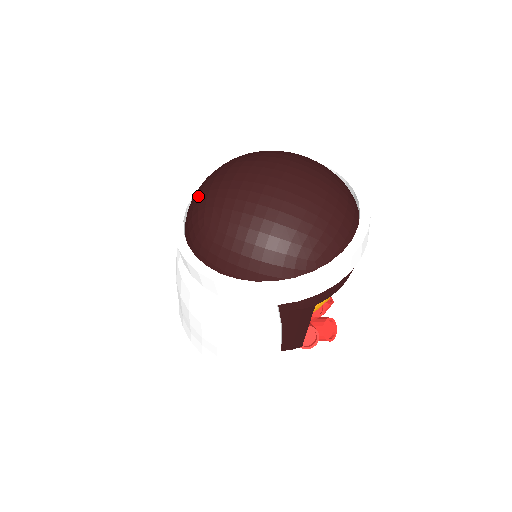
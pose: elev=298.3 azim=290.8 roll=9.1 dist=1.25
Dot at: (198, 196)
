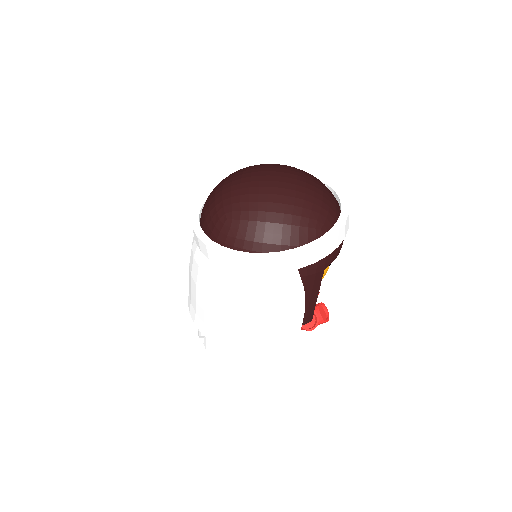
Dot at: (212, 203)
